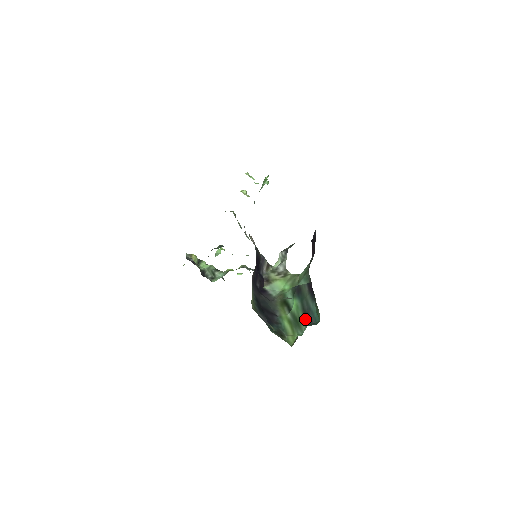
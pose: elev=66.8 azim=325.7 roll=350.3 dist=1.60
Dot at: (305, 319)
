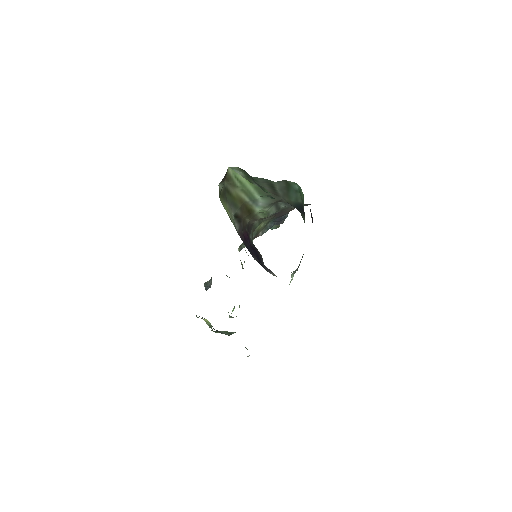
Dot at: occluded
